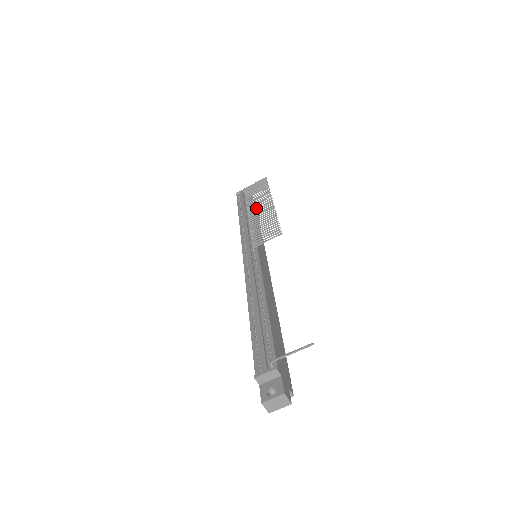
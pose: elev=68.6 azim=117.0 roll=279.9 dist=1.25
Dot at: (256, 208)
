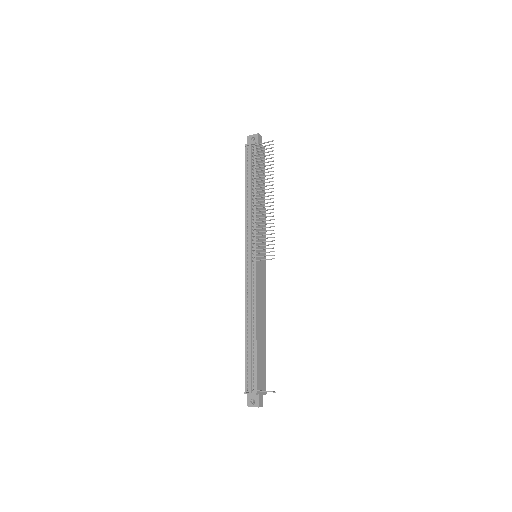
Dot at: occluded
